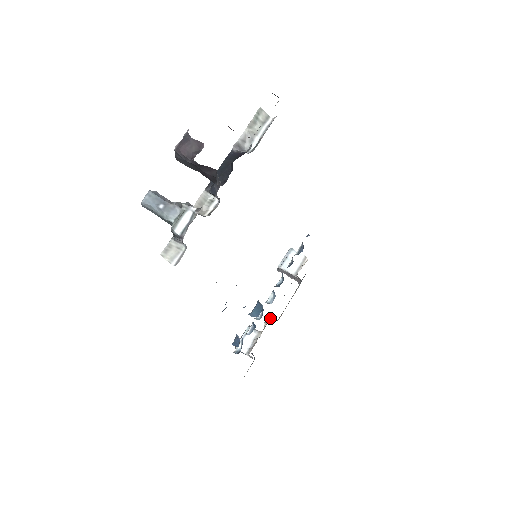
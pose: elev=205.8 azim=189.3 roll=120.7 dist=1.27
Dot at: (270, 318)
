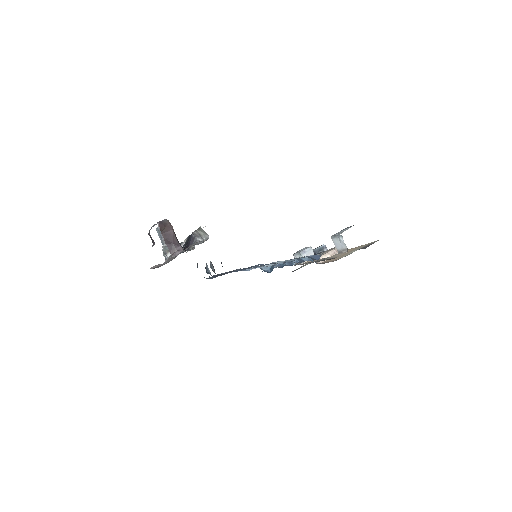
Dot at: (310, 261)
